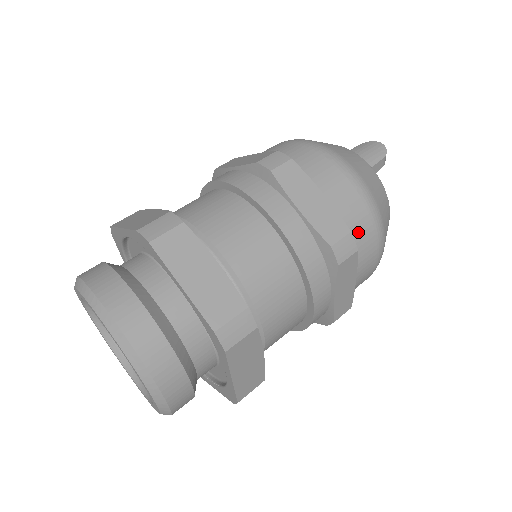
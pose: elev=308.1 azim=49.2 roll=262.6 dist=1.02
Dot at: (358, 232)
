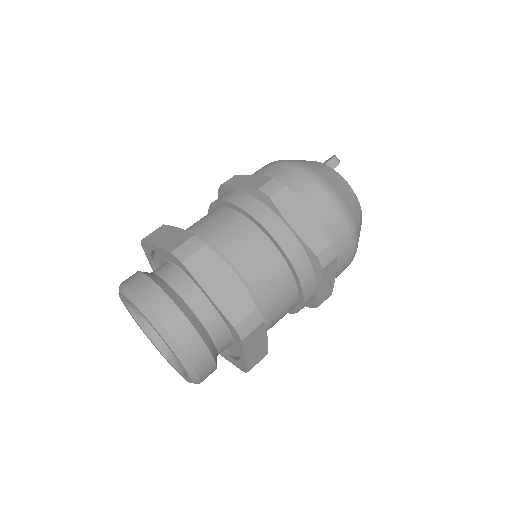
Dot at: (291, 182)
